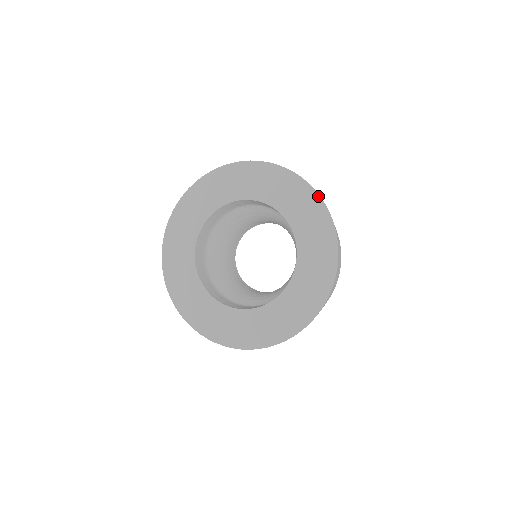
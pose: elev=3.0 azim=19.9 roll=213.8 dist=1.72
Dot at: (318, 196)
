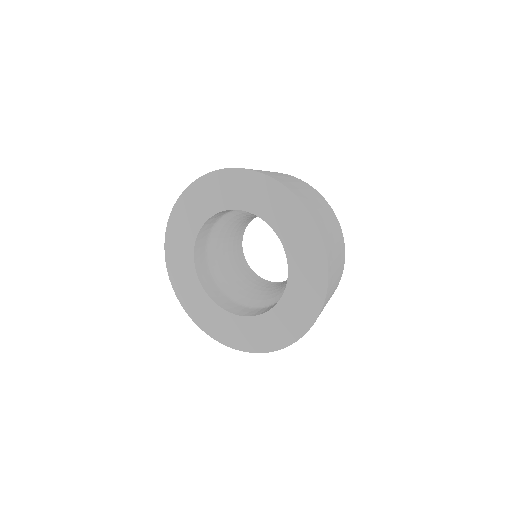
Dot at: (321, 306)
